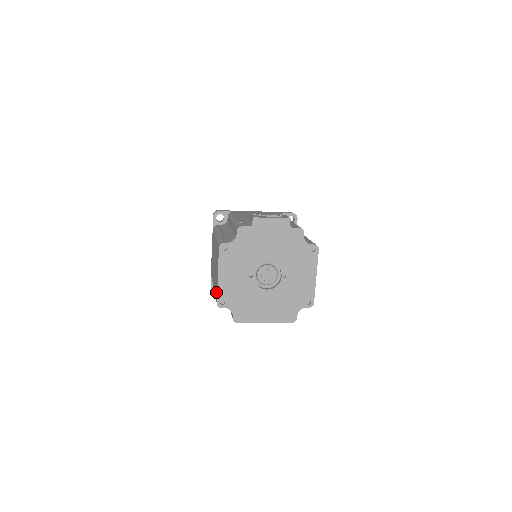
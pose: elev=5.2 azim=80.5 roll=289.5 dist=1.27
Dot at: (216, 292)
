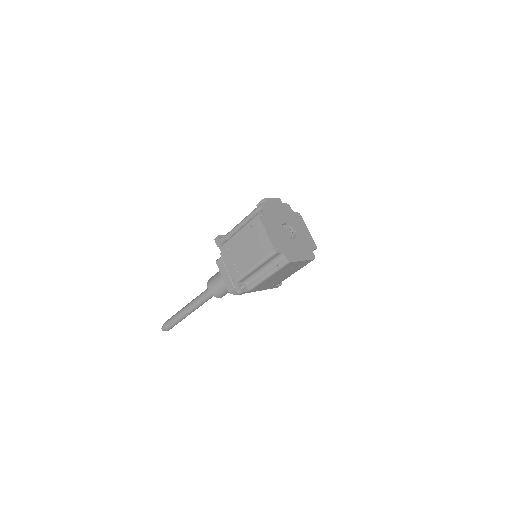
Dot at: (268, 248)
